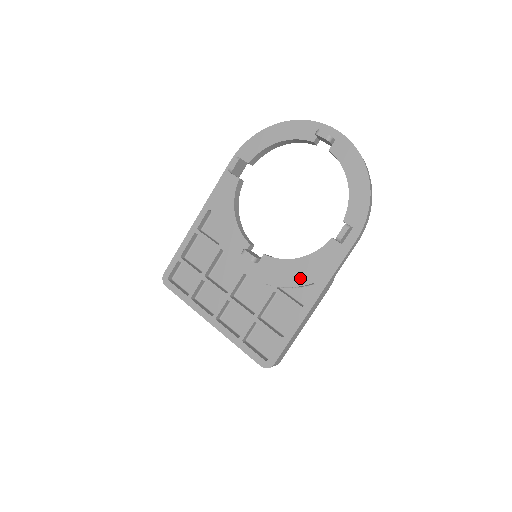
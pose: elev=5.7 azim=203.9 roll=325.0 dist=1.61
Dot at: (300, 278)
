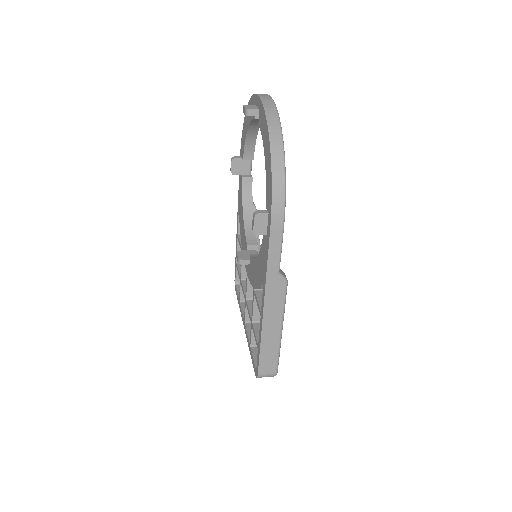
Dot at: (259, 279)
